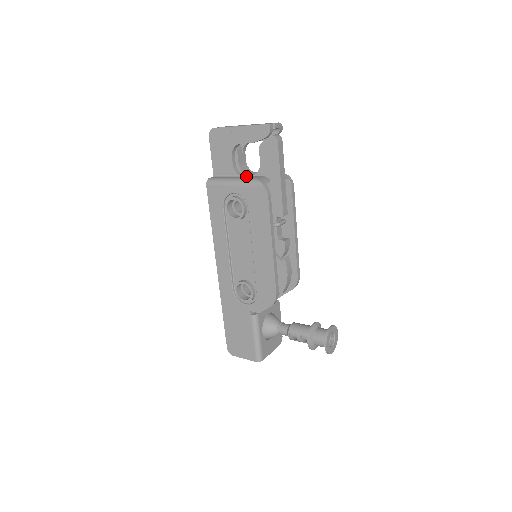
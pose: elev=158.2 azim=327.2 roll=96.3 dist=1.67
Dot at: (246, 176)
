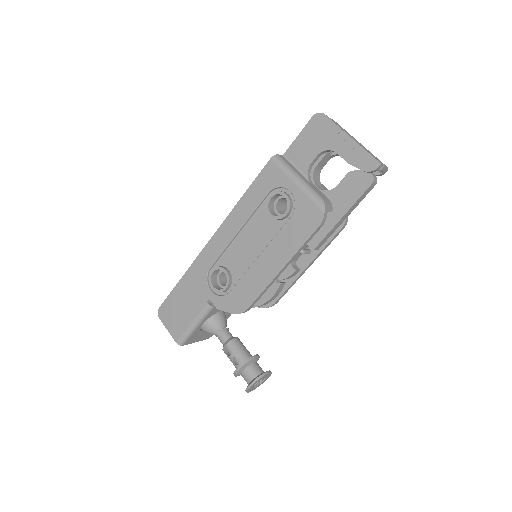
Dot at: (314, 185)
